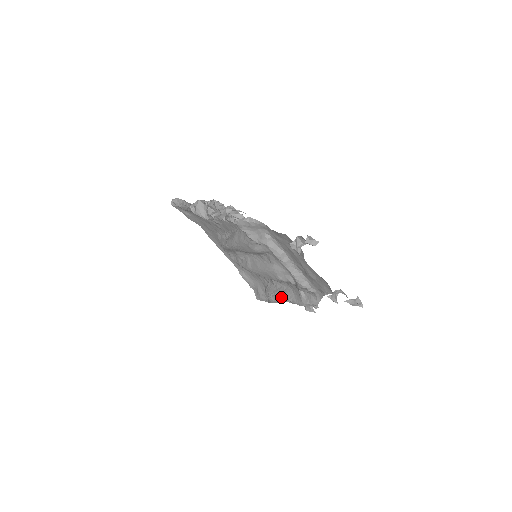
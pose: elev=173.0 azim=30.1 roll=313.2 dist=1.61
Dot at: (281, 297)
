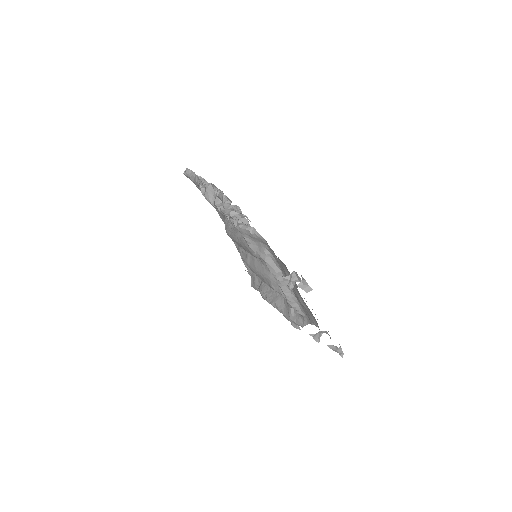
Dot at: (271, 302)
